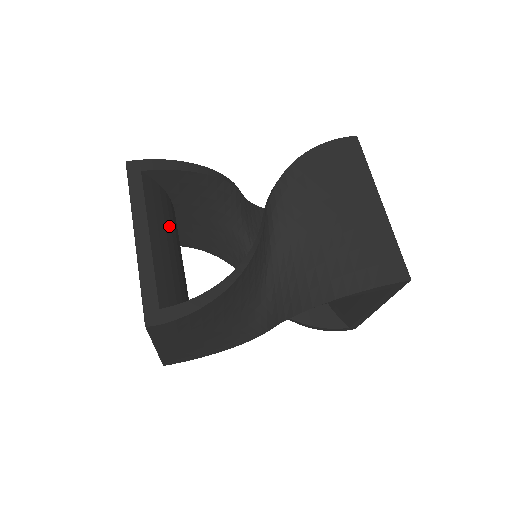
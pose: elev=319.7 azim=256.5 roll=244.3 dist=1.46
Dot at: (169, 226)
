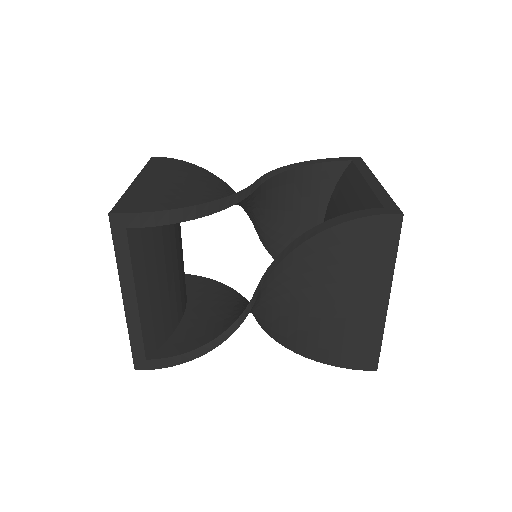
Dot at: (162, 255)
